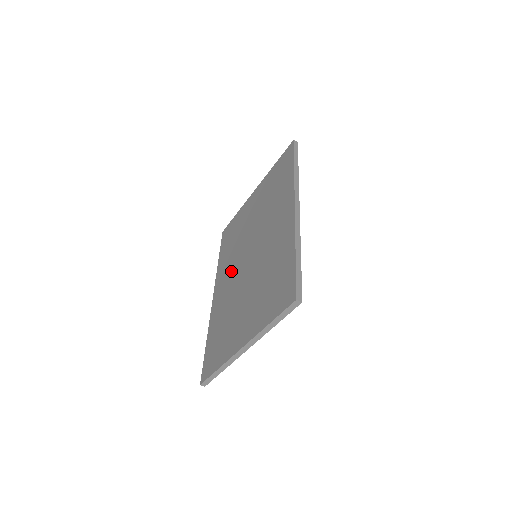
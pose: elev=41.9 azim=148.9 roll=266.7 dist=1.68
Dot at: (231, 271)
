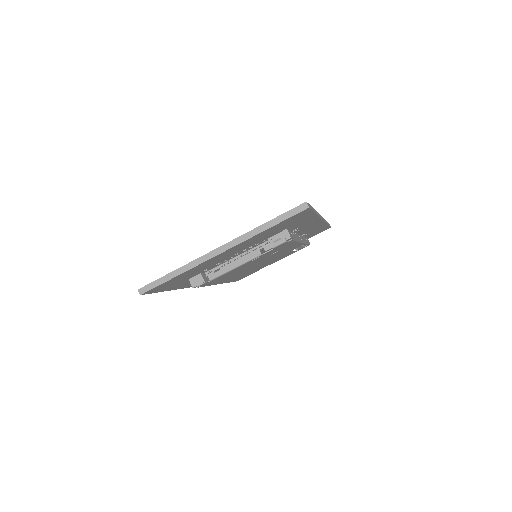
Dot at: occluded
